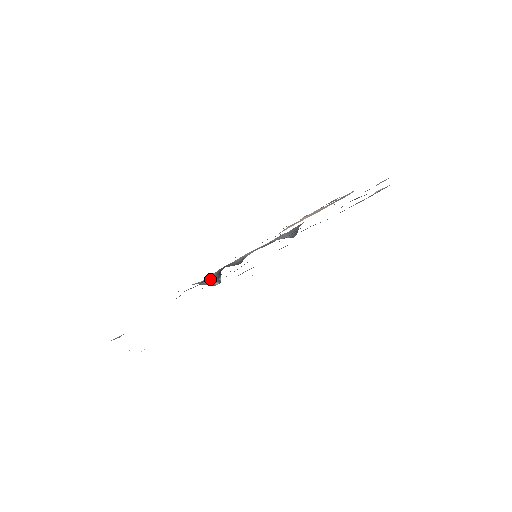
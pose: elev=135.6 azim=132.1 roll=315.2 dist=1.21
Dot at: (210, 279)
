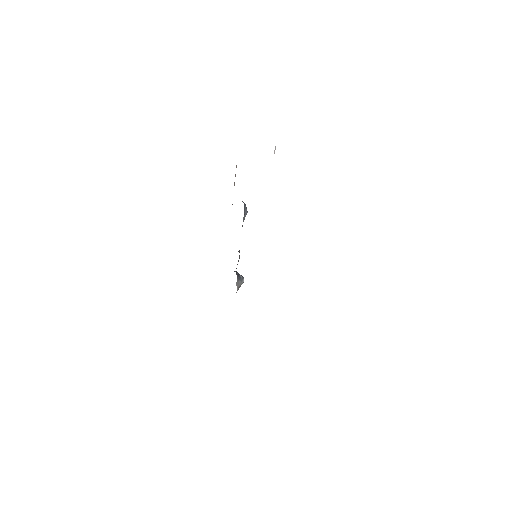
Dot at: (238, 284)
